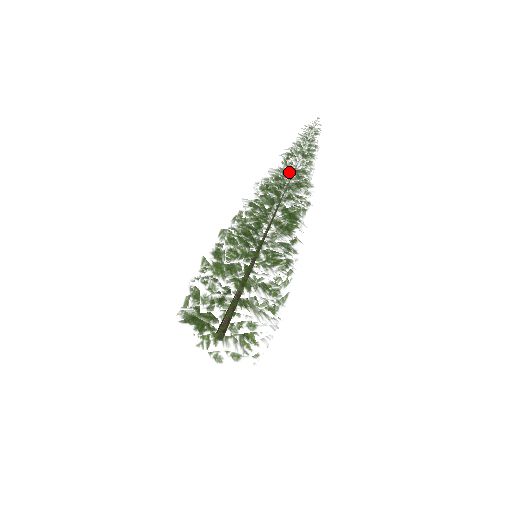
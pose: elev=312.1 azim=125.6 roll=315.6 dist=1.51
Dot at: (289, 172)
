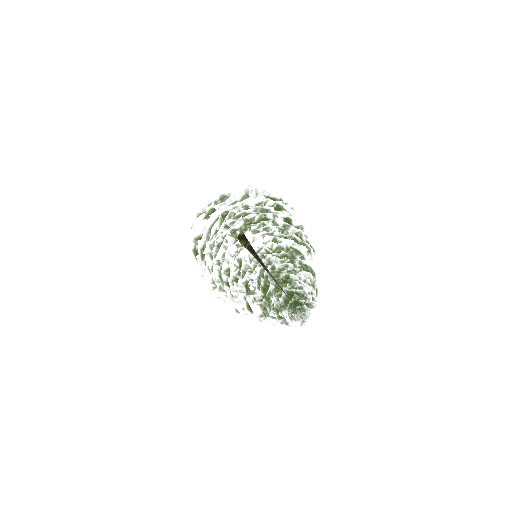
Dot at: occluded
